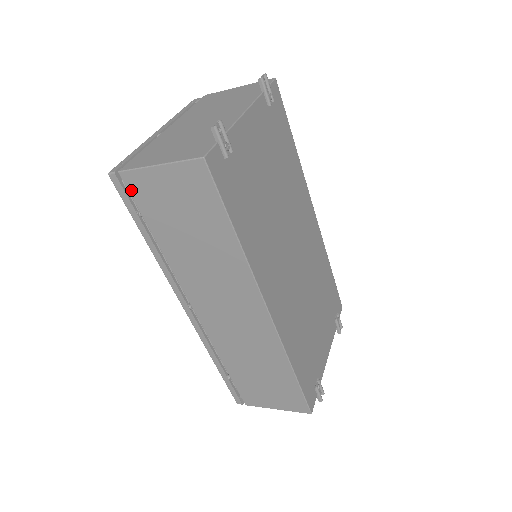
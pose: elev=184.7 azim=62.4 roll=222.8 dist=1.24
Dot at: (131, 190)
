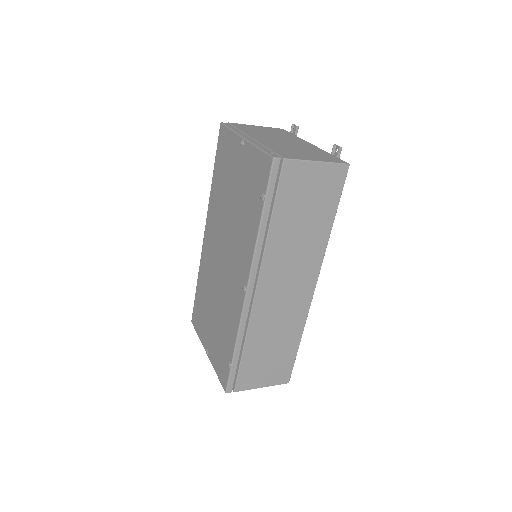
Dot at: (283, 175)
